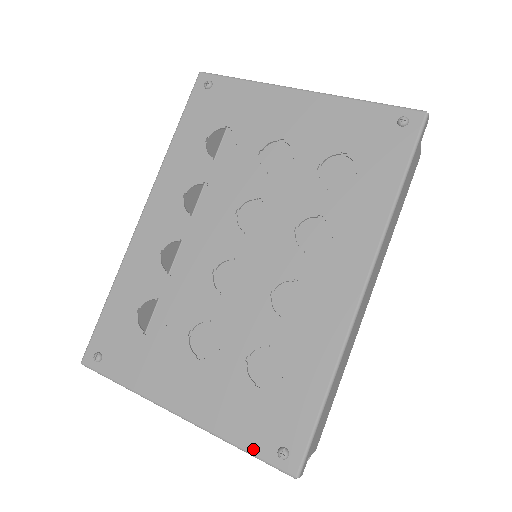
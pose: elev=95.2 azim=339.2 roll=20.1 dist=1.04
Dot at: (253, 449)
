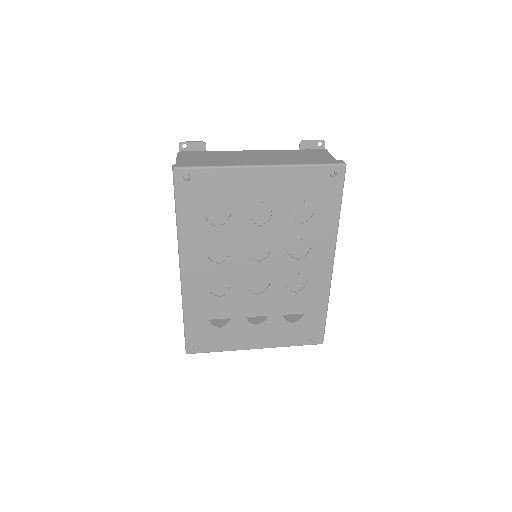
Dot at: (300, 344)
